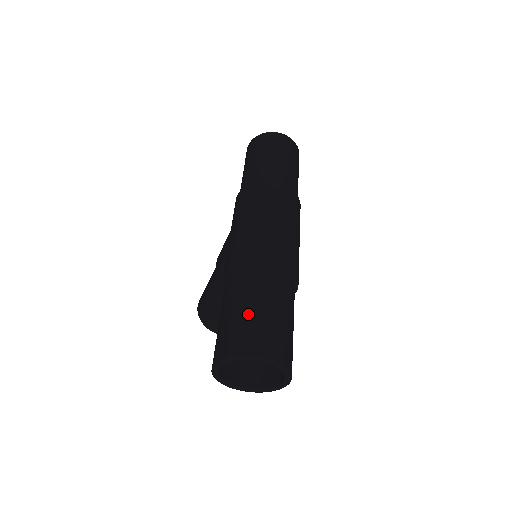
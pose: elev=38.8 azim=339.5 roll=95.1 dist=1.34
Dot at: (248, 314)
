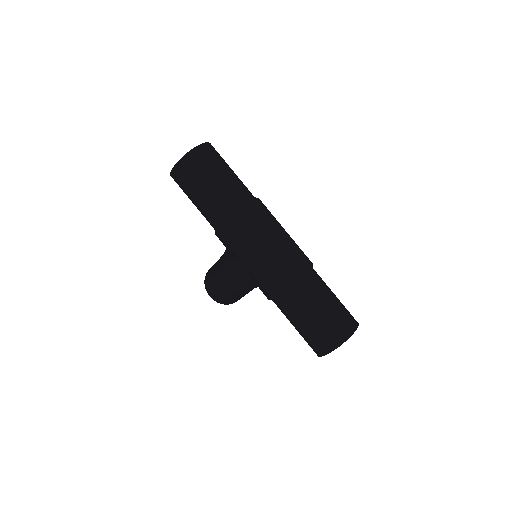
Dot at: (323, 319)
